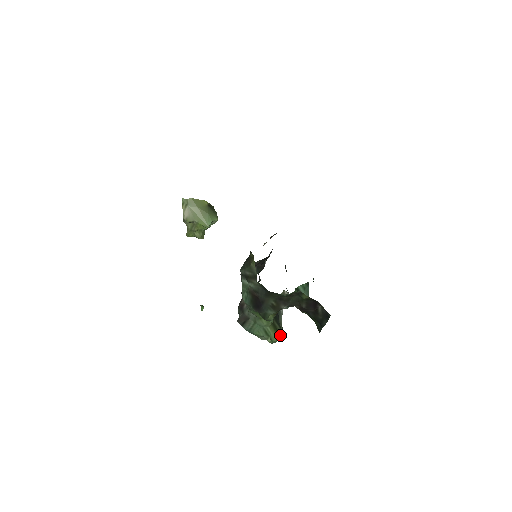
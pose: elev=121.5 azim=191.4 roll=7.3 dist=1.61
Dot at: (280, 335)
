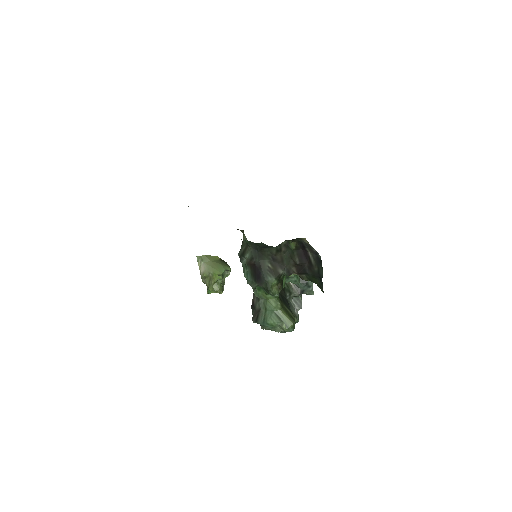
Dot at: (294, 320)
